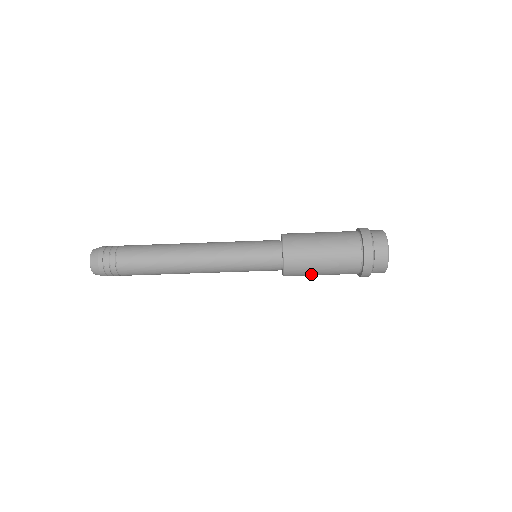
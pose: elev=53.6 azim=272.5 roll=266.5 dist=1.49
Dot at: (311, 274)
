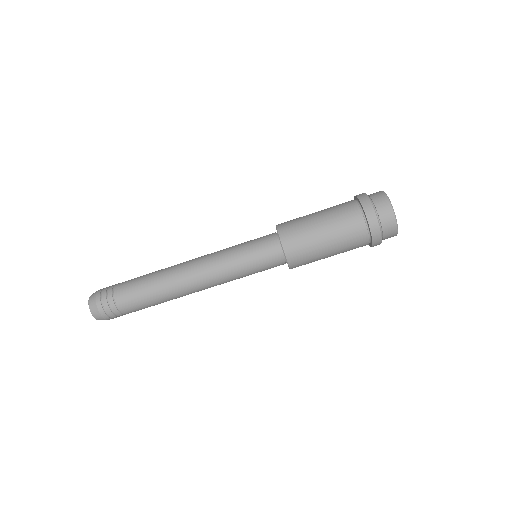
Dot at: (318, 257)
